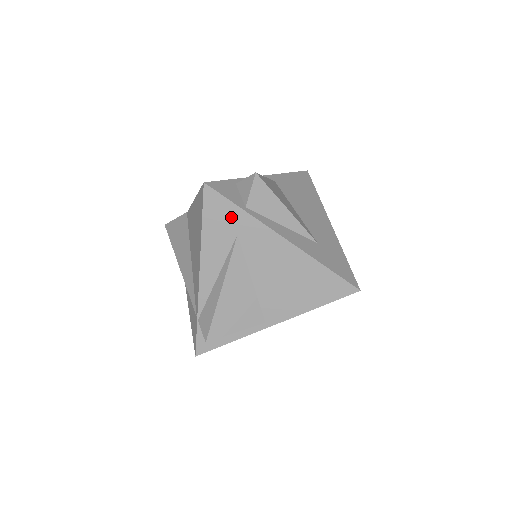
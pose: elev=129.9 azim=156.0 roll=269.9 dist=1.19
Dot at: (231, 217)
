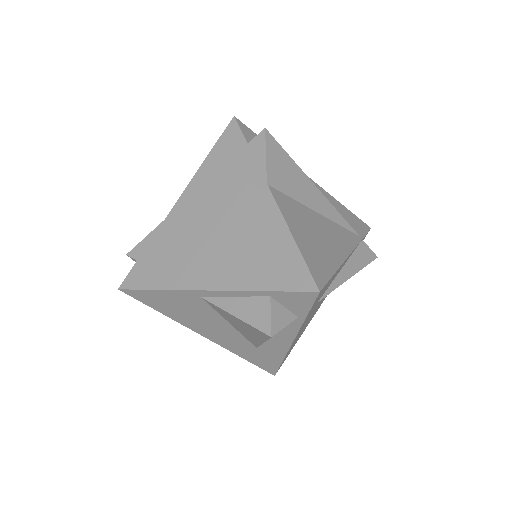
Dot at: occluded
